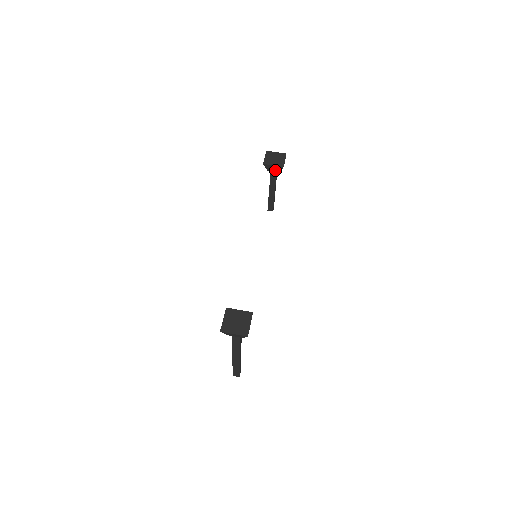
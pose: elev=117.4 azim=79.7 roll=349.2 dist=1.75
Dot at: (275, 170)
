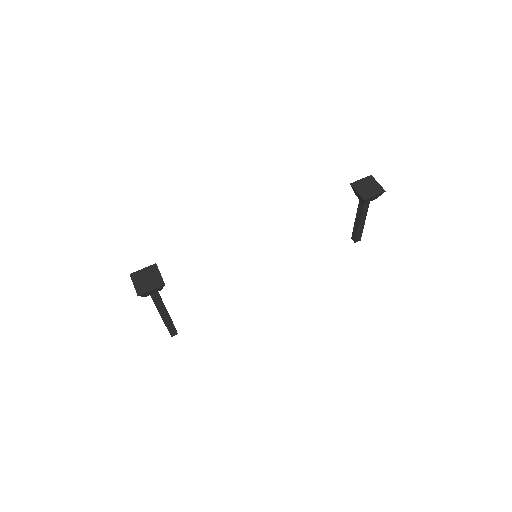
Dot at: (360, 199)
